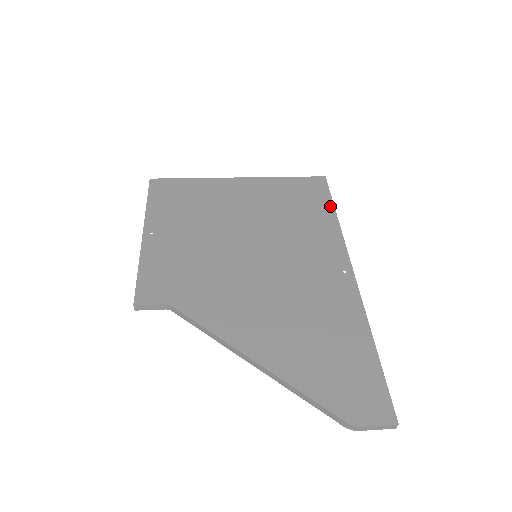
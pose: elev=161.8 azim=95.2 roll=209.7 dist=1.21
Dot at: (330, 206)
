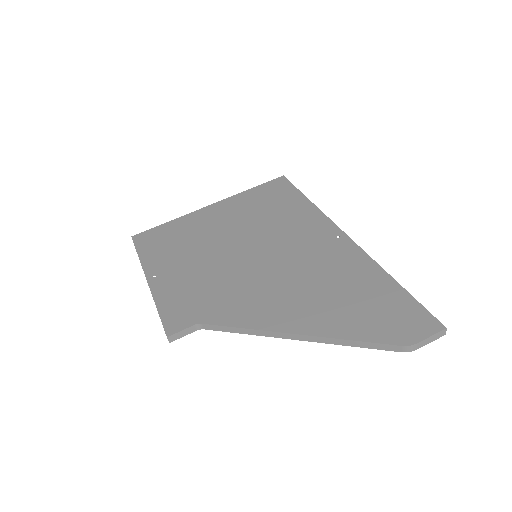
Dot at: (299, 195)
